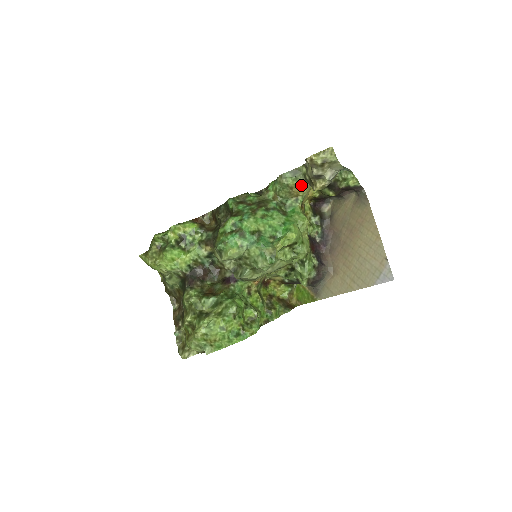
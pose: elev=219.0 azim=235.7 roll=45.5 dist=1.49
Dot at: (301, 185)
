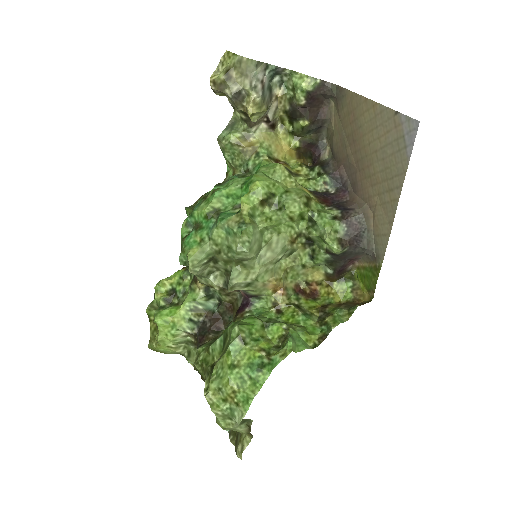
Dot at: (249, 134)
